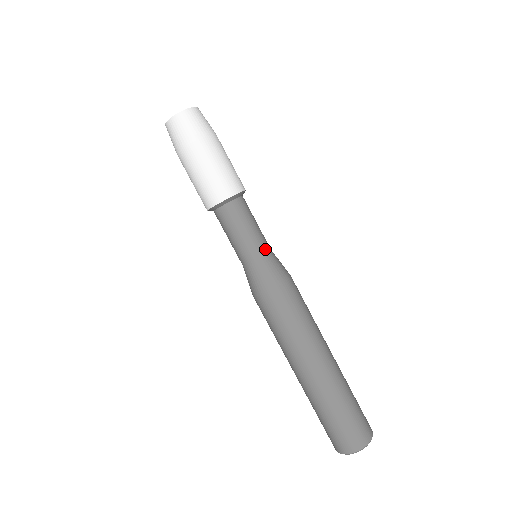
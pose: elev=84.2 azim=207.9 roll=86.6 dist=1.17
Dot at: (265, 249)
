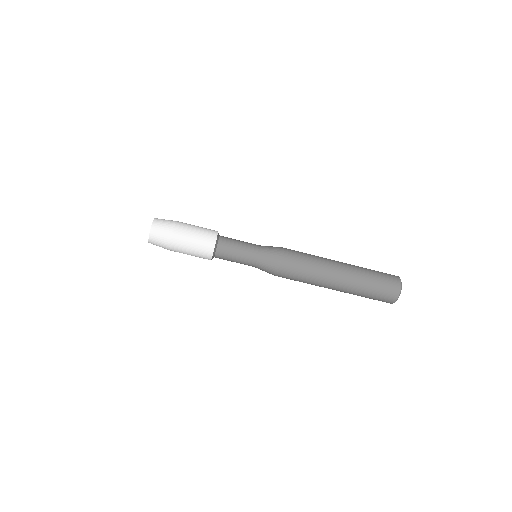
Dot at: (255, 258)
